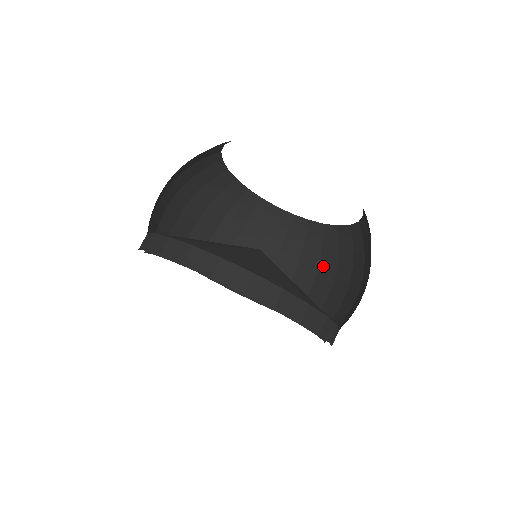
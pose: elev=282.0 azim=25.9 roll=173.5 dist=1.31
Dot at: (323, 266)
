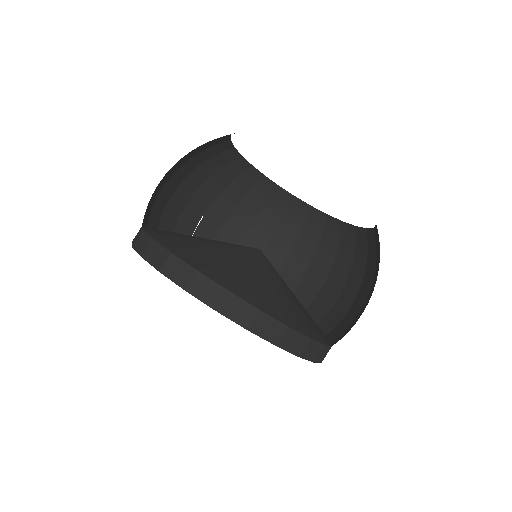
Dot at: (261, 222)
